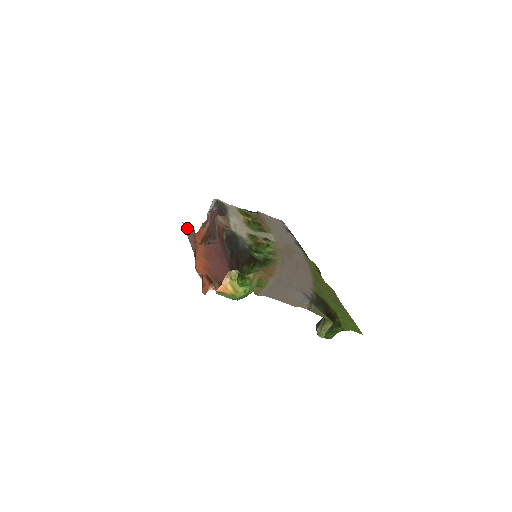
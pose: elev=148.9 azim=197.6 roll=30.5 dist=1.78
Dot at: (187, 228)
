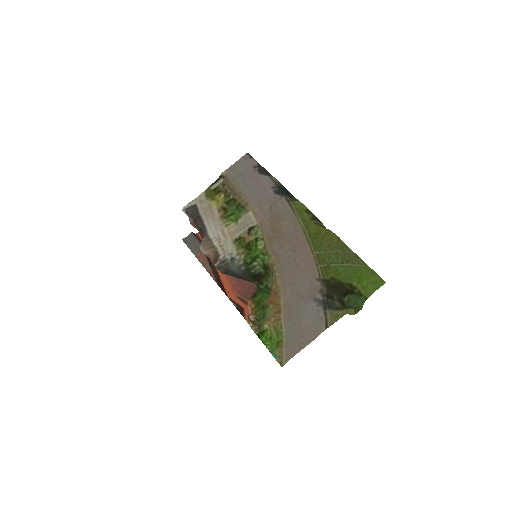
Dot at: (190, 244)
